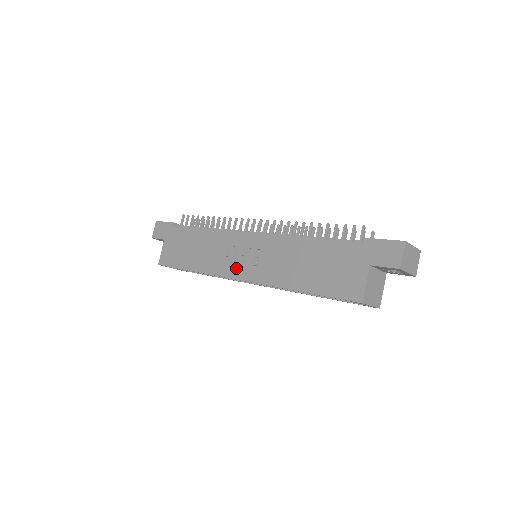
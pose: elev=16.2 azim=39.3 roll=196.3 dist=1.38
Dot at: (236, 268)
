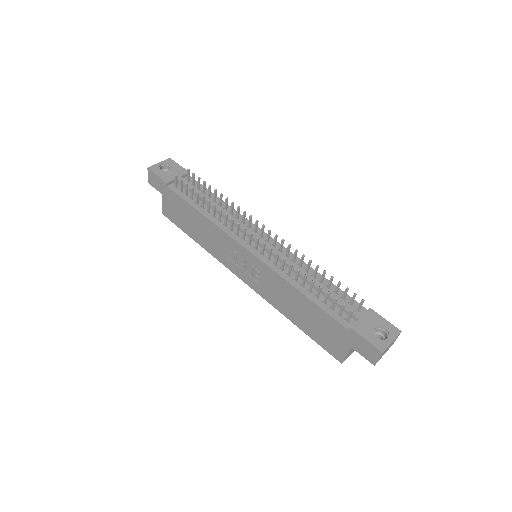
Dot at: (238, 270)
